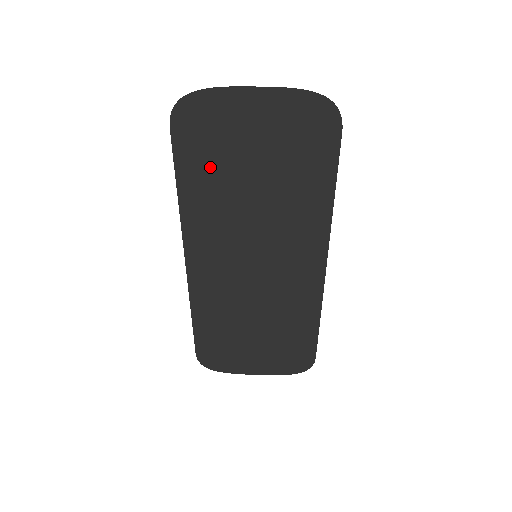
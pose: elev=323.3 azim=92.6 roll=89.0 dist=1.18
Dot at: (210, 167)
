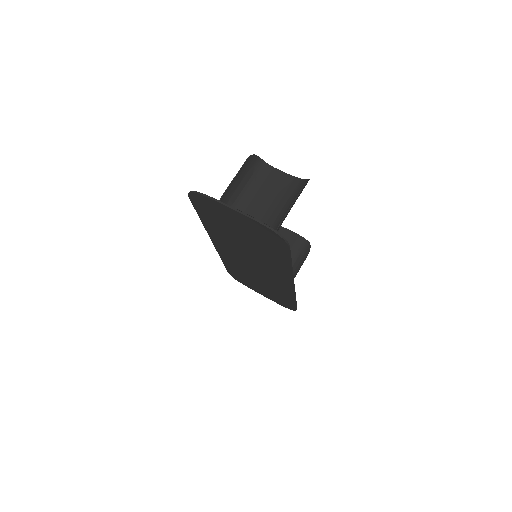
Dot at: (216, 221)
